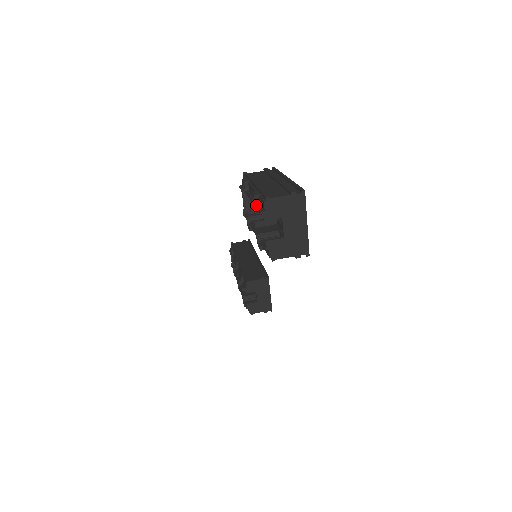
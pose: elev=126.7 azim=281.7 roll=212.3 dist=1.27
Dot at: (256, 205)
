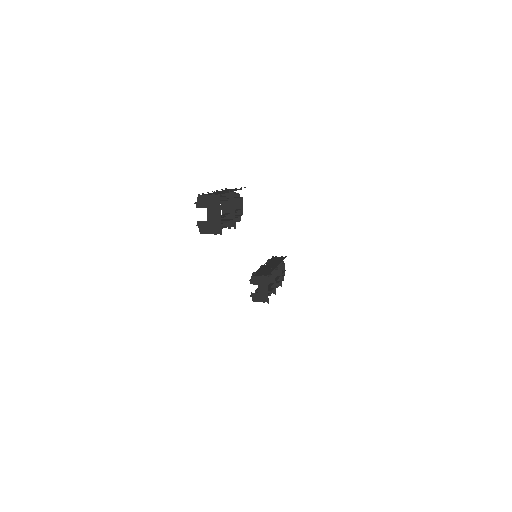
Dot at: occluded
